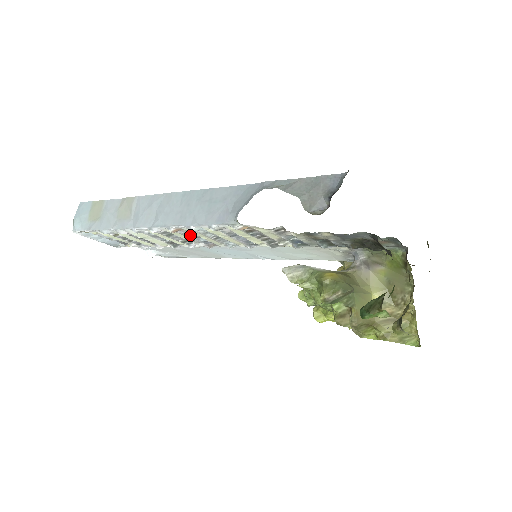
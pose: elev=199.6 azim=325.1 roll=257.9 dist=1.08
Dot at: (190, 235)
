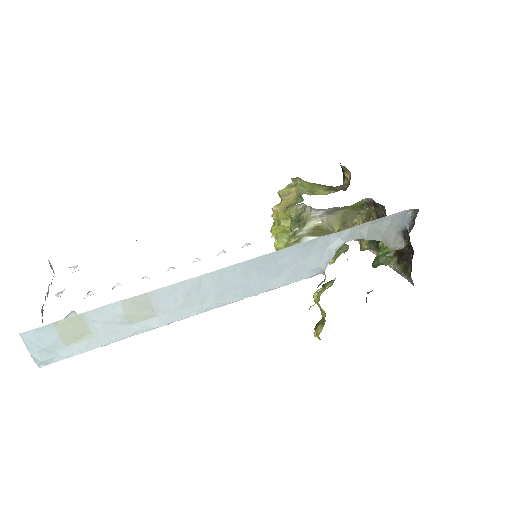
Dot at: occluded
